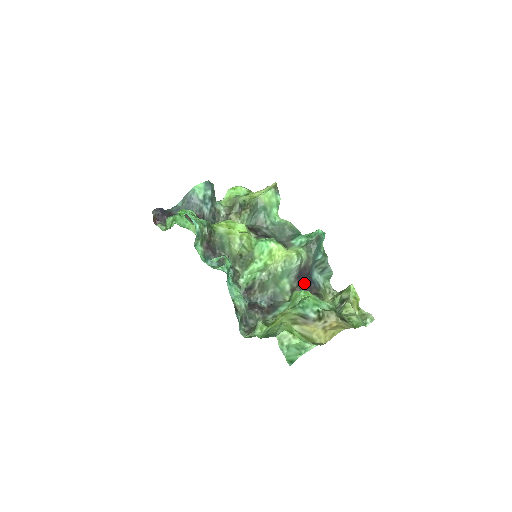
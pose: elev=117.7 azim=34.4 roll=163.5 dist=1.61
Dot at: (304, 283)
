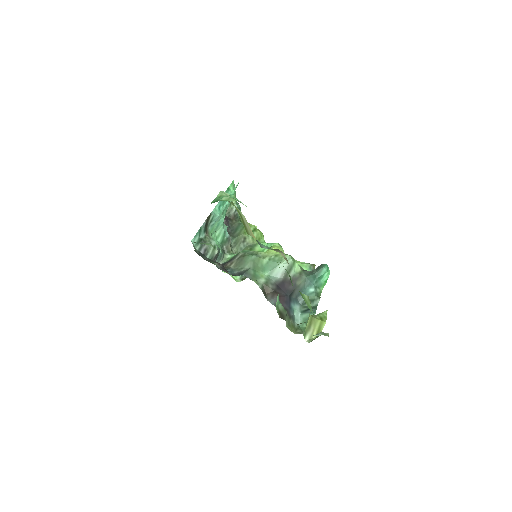
Dot at: (280, 295)
